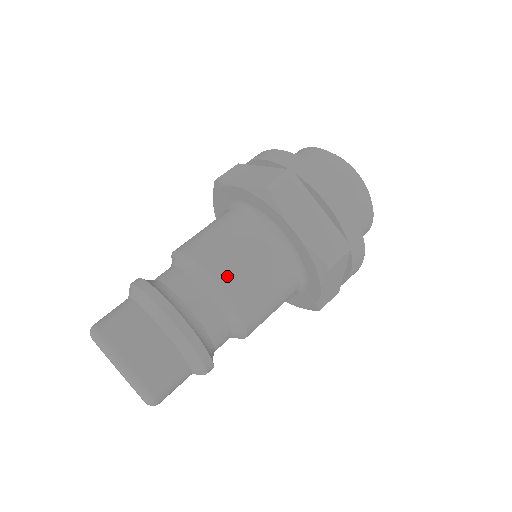
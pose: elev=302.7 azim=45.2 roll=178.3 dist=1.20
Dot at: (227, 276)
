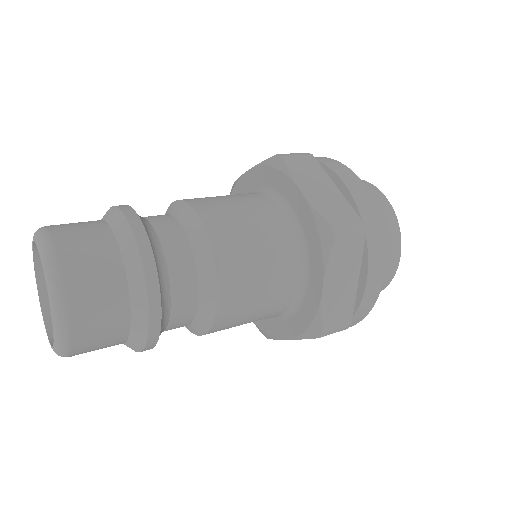
Dot at: occluded
